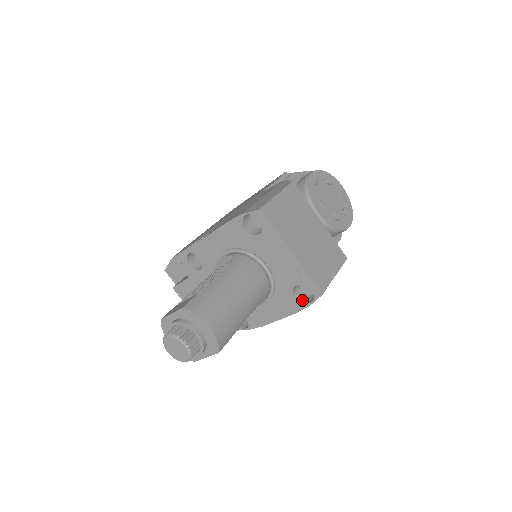
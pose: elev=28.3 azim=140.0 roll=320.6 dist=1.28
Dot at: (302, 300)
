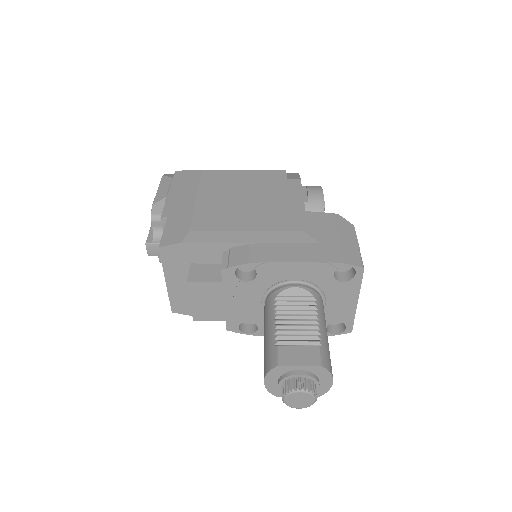
Dot at: (328, 330)
